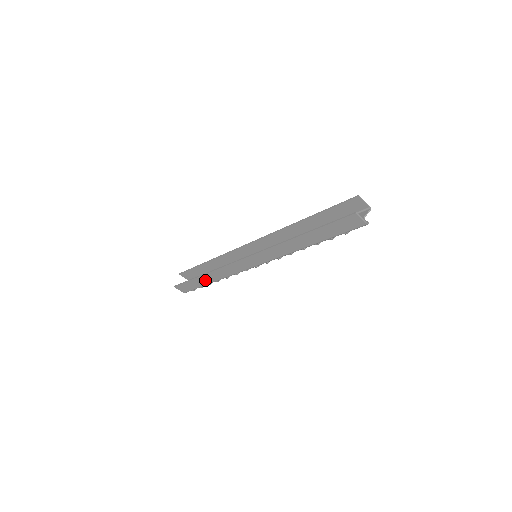
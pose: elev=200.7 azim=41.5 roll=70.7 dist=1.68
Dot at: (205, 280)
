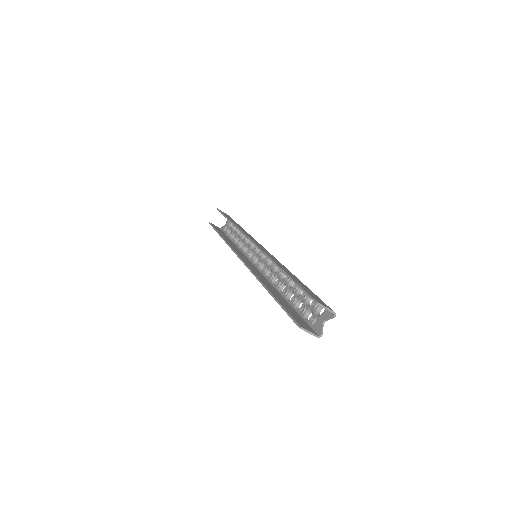
Dot at: occluded
